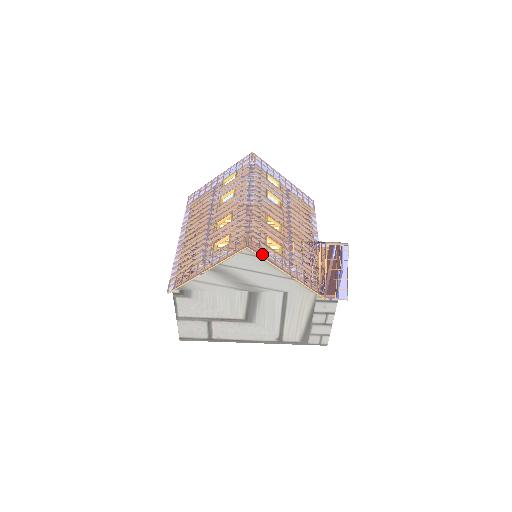
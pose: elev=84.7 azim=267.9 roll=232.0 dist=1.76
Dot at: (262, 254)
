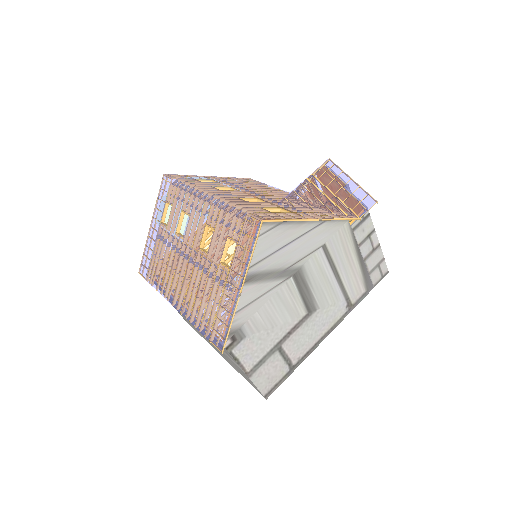
Dot at: (279, 218)
